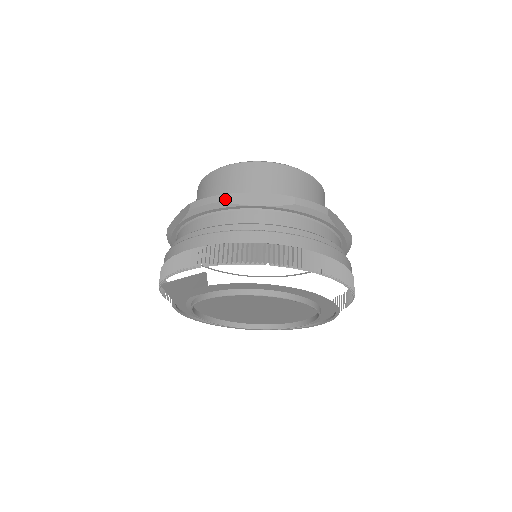
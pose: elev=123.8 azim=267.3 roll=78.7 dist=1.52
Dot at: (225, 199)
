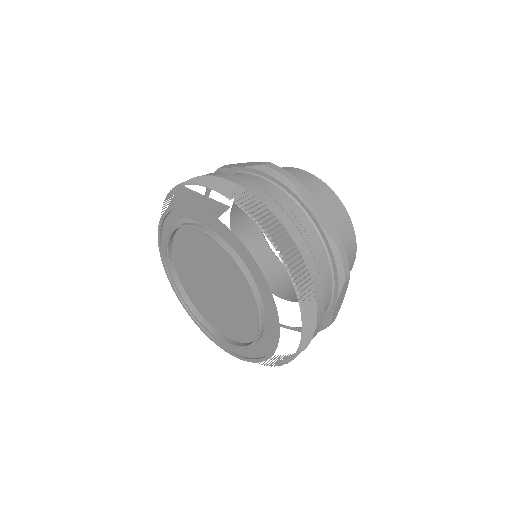
Dot at: (297, 184)
